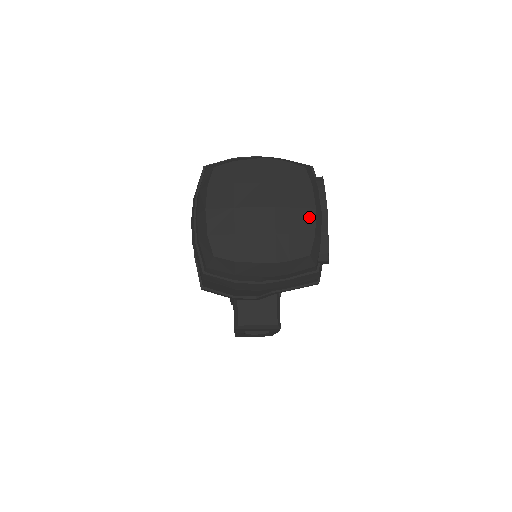
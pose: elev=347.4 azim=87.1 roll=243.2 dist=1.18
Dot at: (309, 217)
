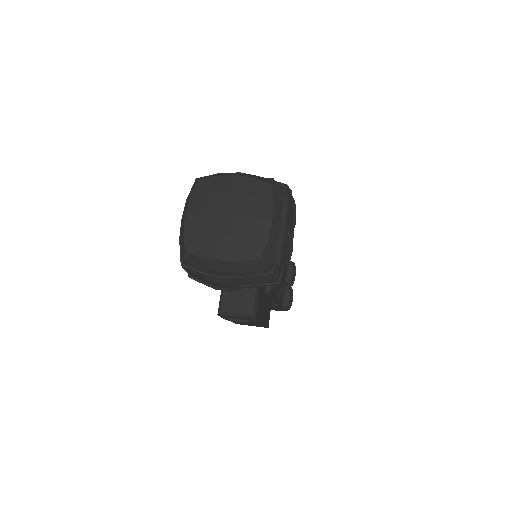
Dot at: (265, 227)
